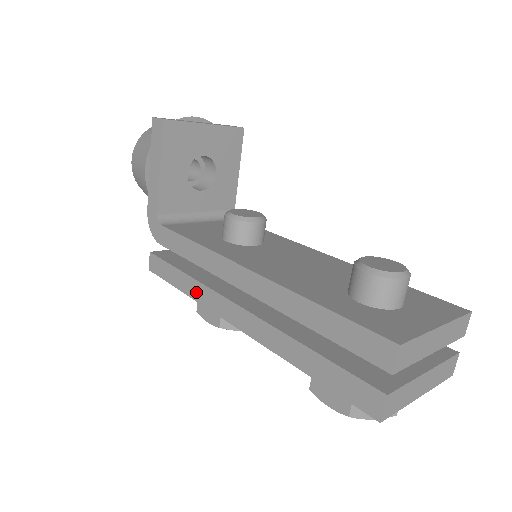
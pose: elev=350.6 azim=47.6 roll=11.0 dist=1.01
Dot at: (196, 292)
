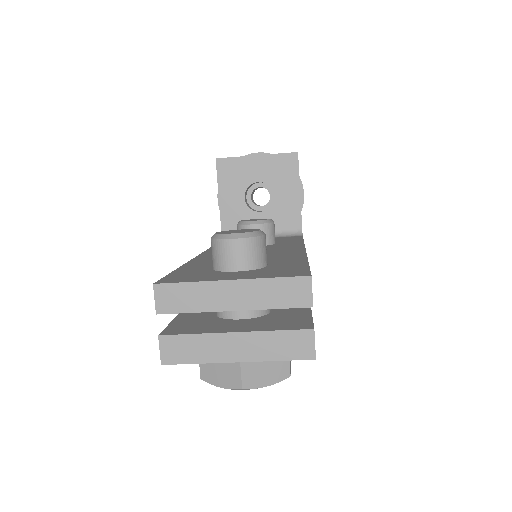
Dot at: occluded
